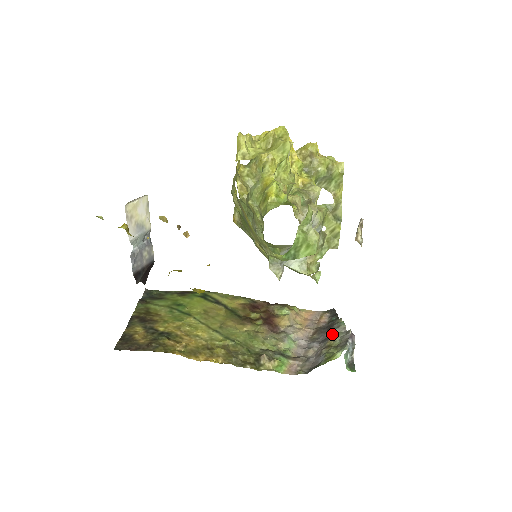
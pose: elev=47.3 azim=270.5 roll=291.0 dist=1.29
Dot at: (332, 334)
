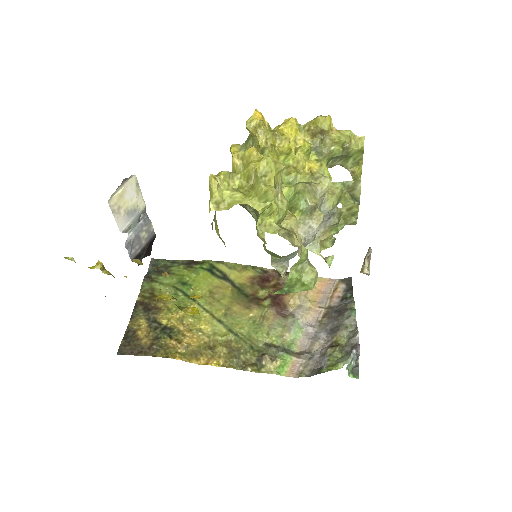
Dot at: (341, 325)
